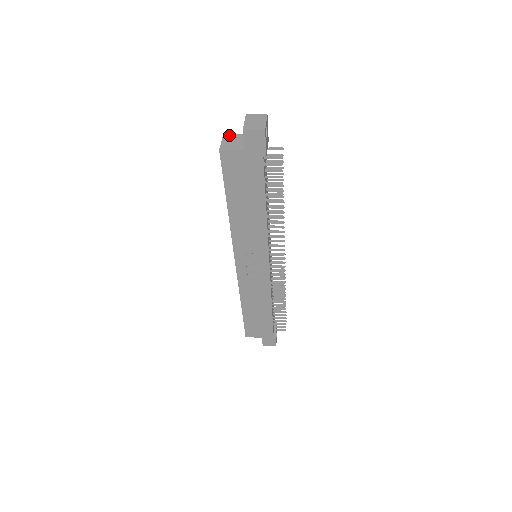
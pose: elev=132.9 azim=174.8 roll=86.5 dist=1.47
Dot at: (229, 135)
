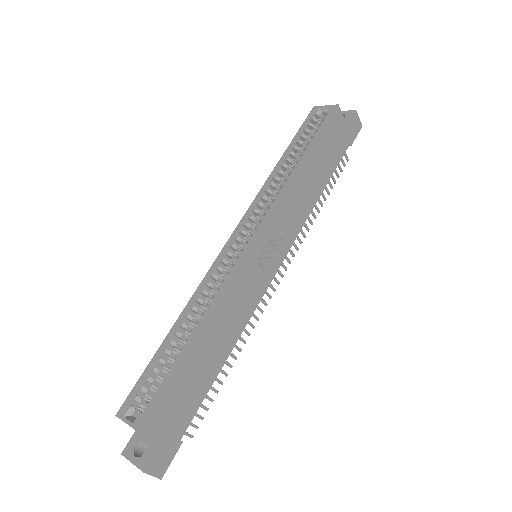
Dot at: occluded
